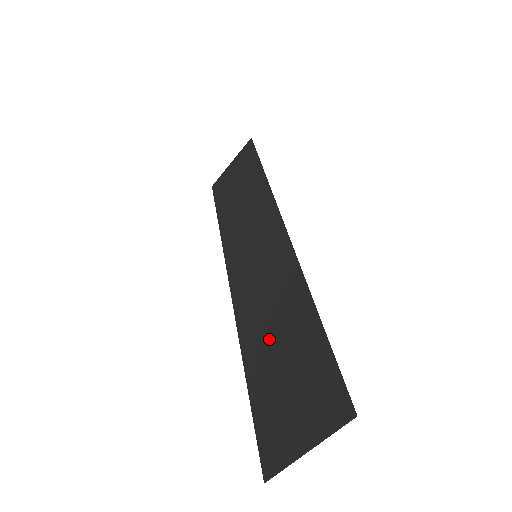
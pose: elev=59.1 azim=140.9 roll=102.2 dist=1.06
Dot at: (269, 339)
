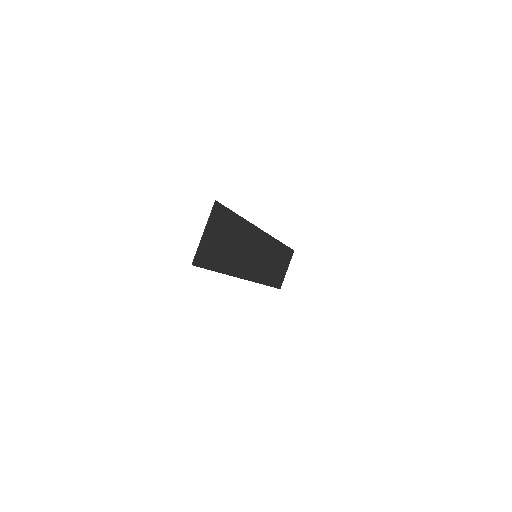
Dot at: (231, 251)
